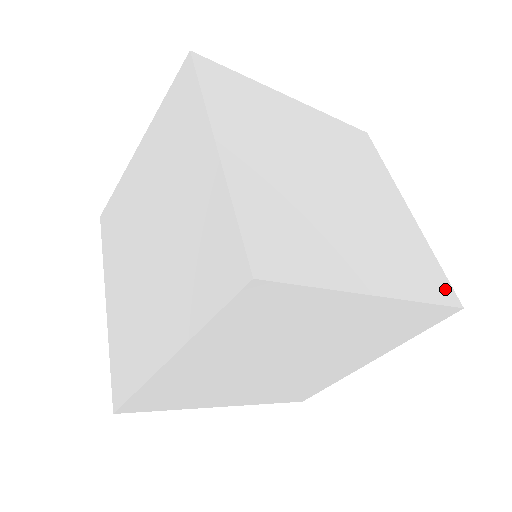
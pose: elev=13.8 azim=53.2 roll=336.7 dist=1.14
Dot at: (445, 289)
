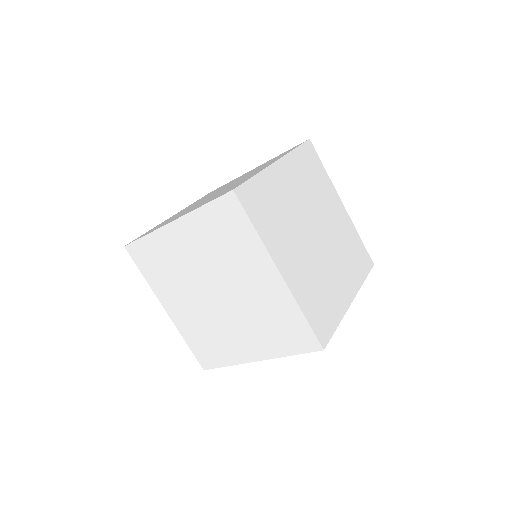
Dot at: (367, 260)
